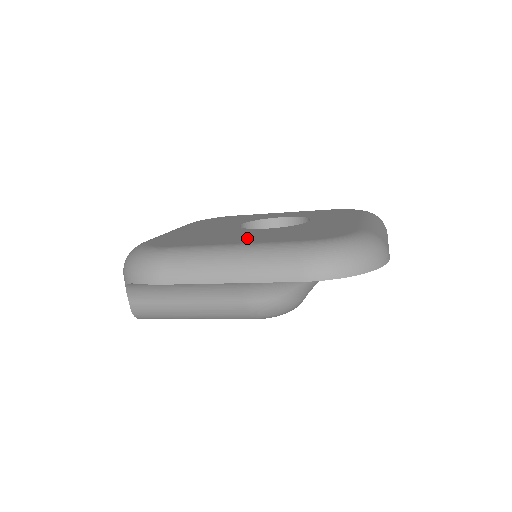
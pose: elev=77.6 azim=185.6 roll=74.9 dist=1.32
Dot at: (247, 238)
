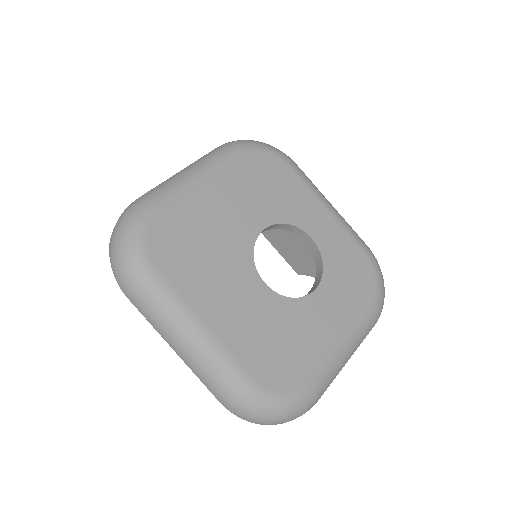
Dot at: (226, 311)
